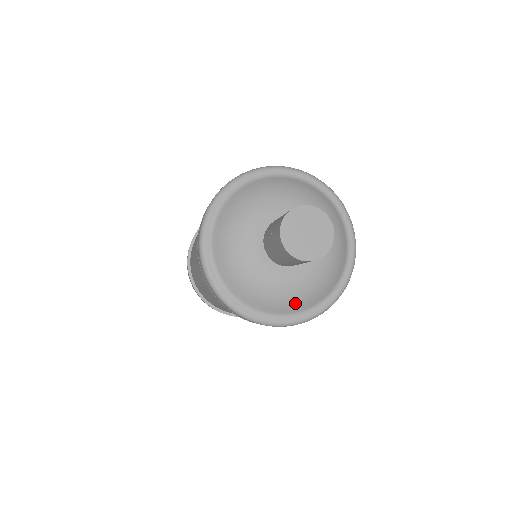
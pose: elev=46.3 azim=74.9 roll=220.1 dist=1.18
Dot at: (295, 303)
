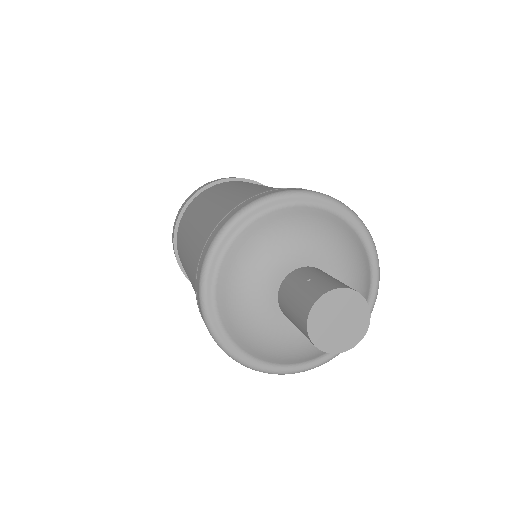
Dot at: (249, 341)
